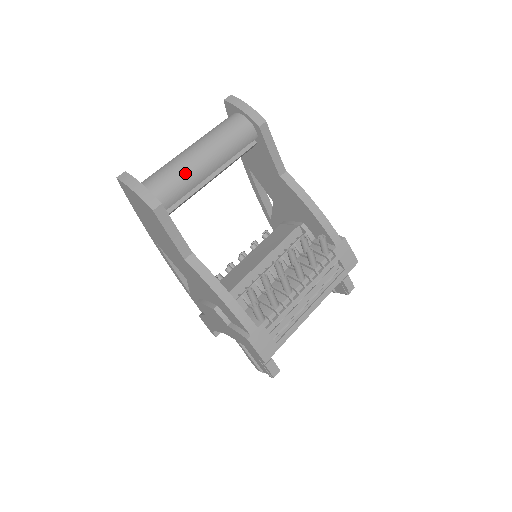
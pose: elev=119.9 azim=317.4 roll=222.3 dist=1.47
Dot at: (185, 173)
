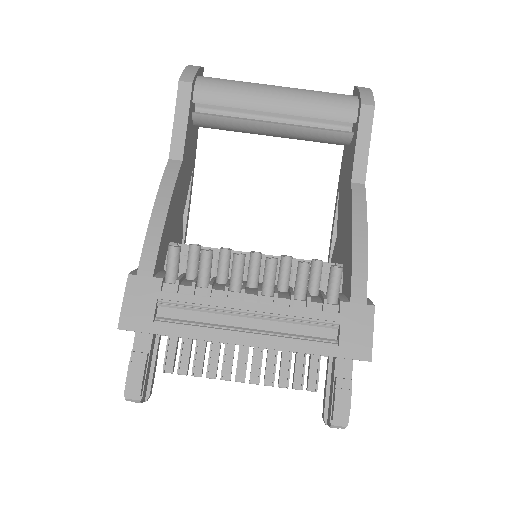
Dot at: (244, 88)
